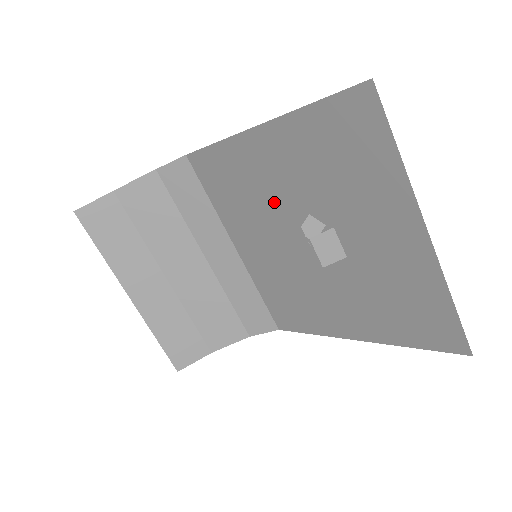
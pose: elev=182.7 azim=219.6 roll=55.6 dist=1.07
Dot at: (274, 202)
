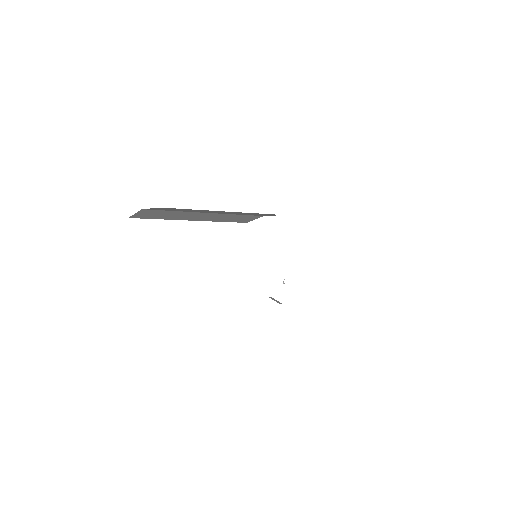
Dot at: occluded
